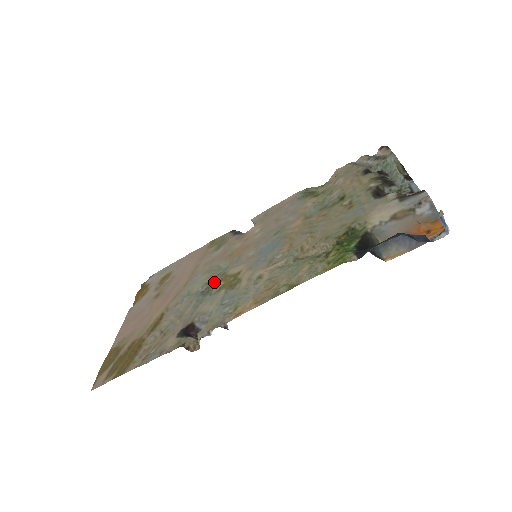
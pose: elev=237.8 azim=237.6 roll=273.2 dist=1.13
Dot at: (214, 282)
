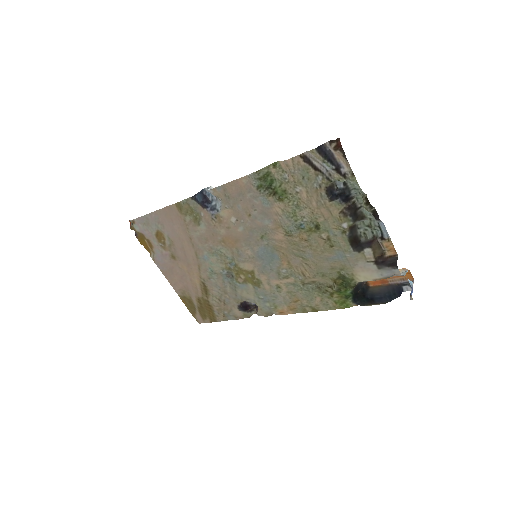
Dot at: (233, 272)
